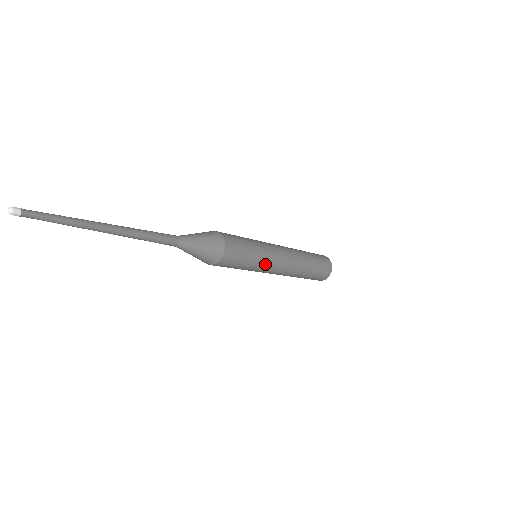
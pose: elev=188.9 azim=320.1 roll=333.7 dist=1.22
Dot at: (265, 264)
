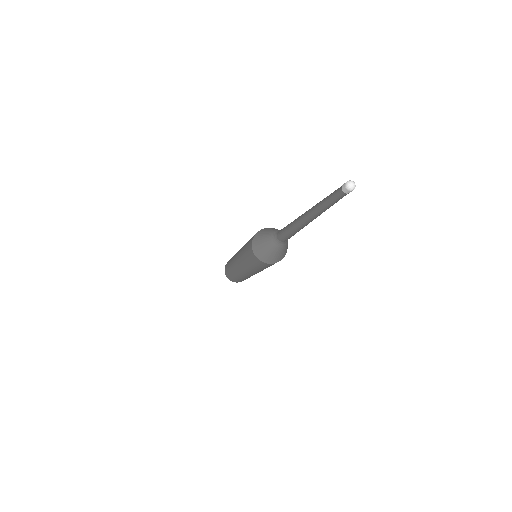
Dot at: occluded
